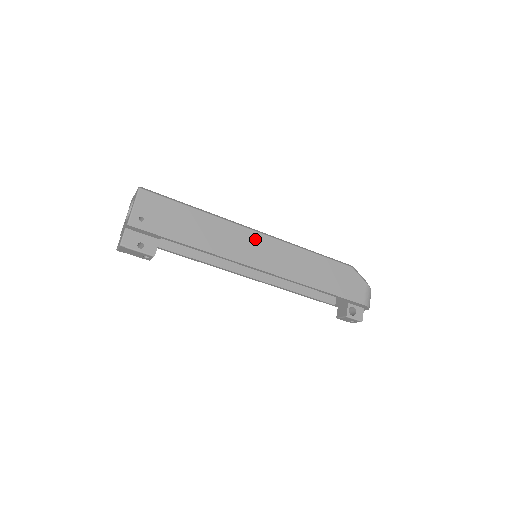
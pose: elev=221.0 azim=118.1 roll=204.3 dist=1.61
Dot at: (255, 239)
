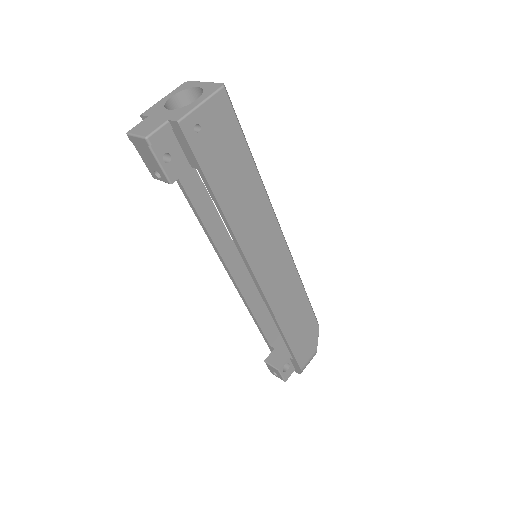
Dot at: (277, 243)
